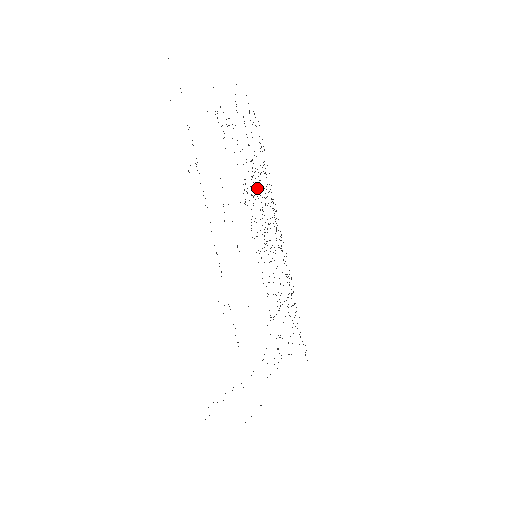
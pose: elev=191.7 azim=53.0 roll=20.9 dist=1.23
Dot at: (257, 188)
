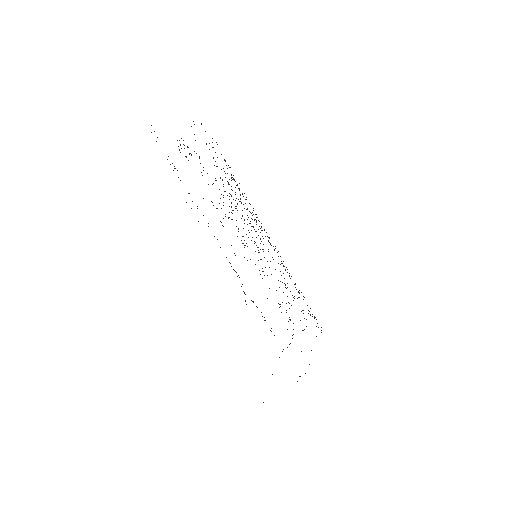
Dot at: occluded
